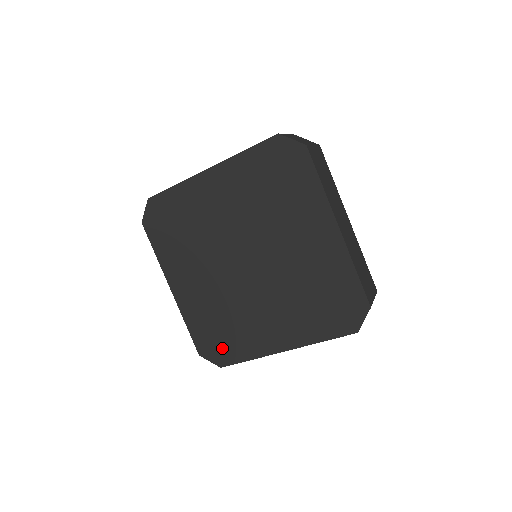
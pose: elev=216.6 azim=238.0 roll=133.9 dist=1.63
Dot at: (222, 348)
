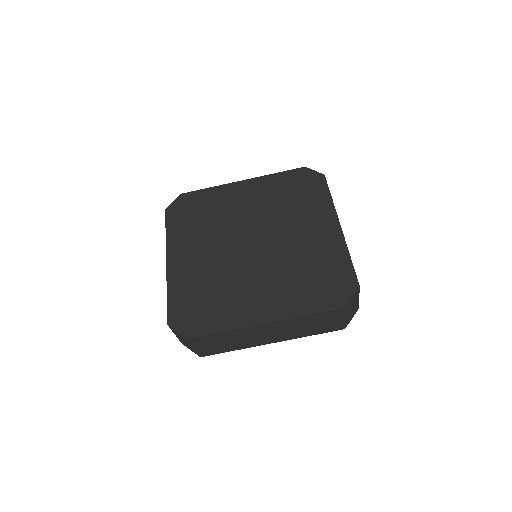
Dot at: (197, 318)
